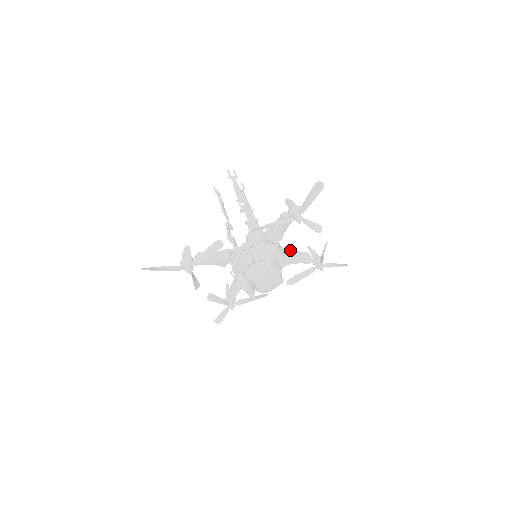
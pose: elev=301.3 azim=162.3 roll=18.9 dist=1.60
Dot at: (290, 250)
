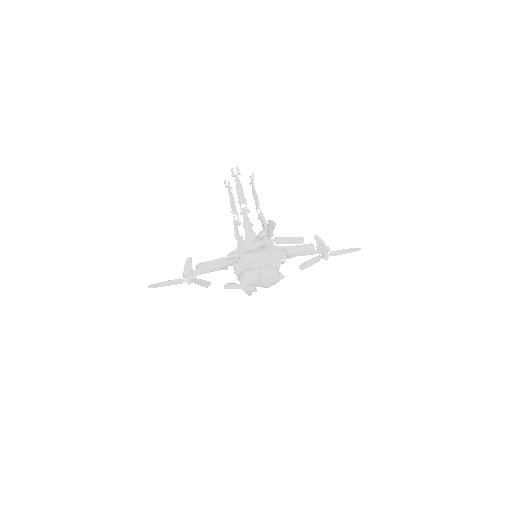
Dot at: (290, 246)
